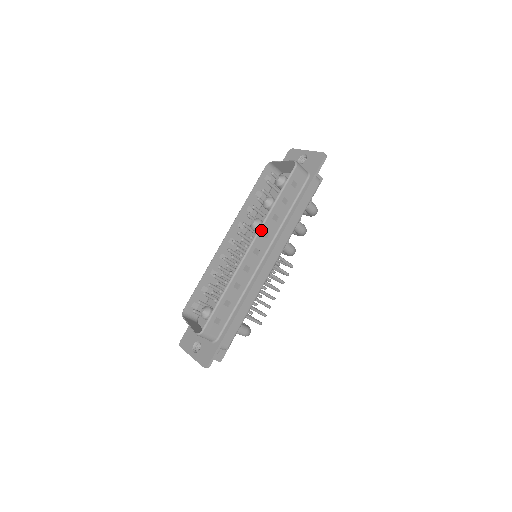
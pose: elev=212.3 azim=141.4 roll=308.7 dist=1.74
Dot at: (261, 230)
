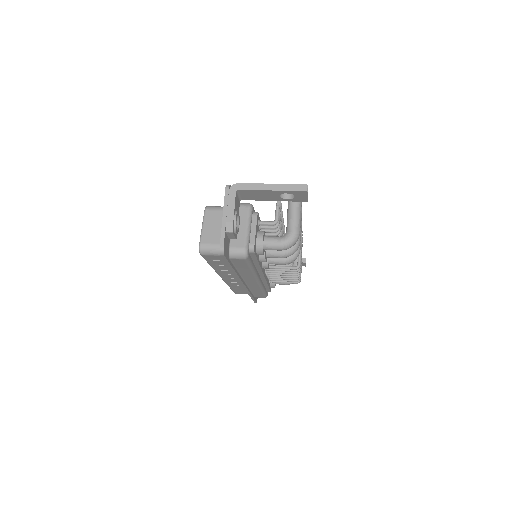
Dot at: (219, 274)
